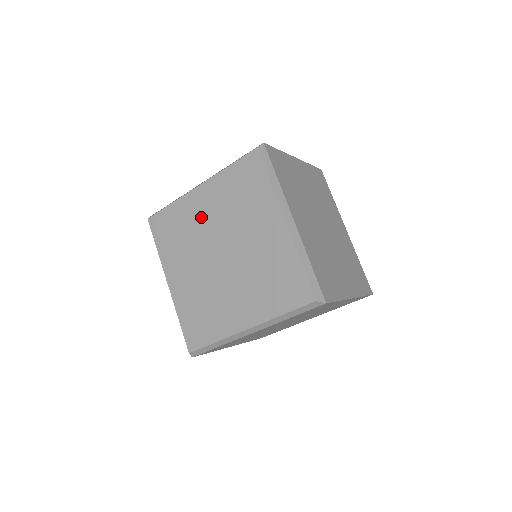
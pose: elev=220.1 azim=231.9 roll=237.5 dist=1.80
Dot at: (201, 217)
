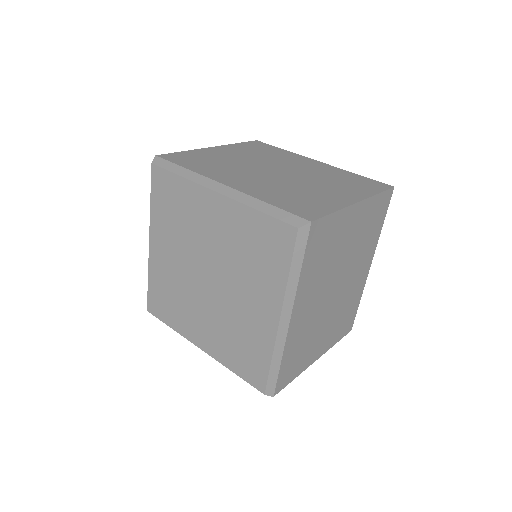
Dot at: (171, 265)
